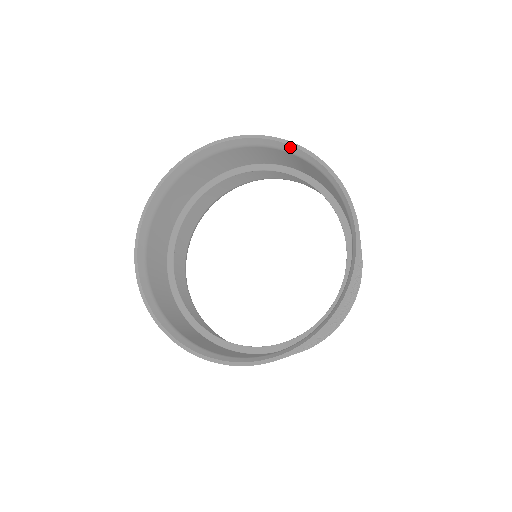
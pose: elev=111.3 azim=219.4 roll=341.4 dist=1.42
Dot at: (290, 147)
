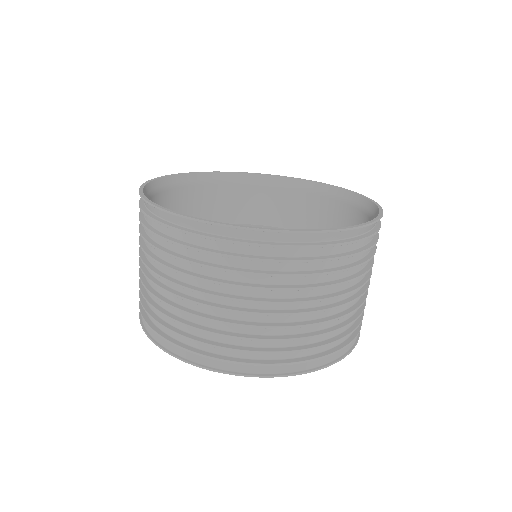
Dot at: (316, 185)
